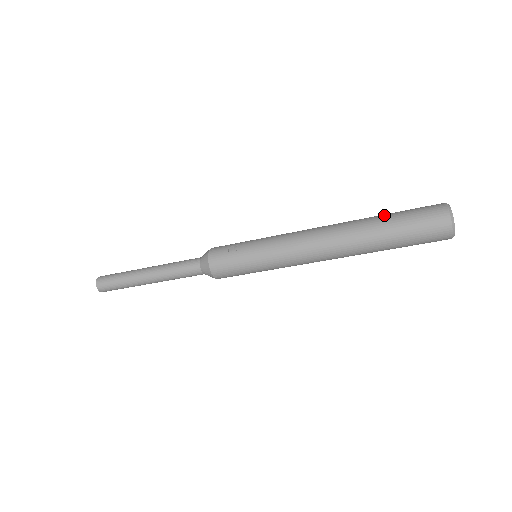
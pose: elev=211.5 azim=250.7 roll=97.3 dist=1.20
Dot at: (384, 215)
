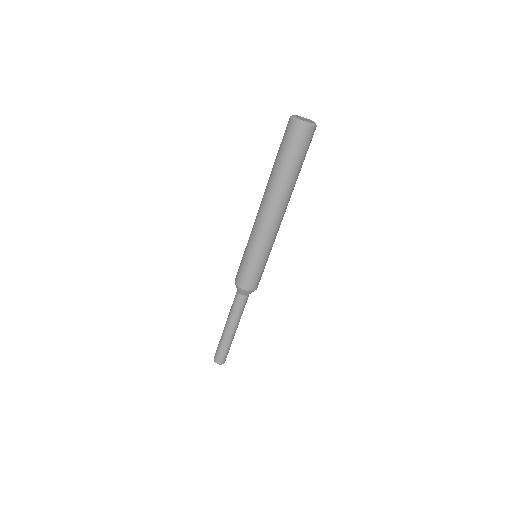
Dot at: occluded
